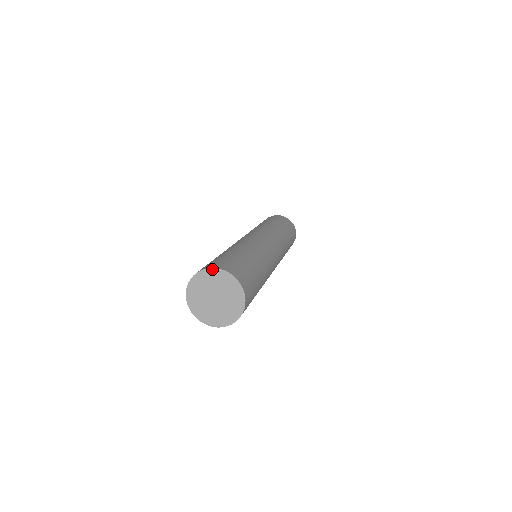
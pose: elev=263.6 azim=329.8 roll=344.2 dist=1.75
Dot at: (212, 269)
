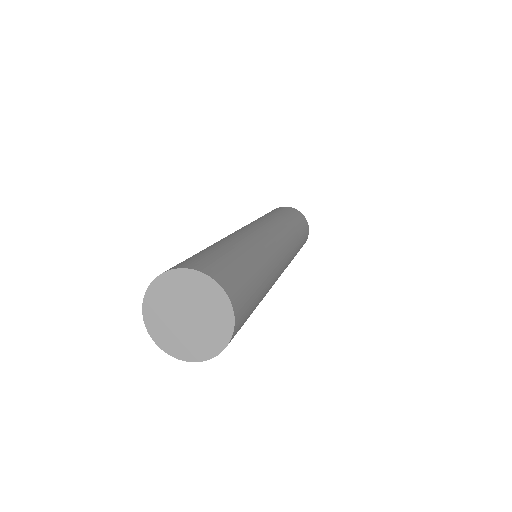
Dot at: (206, 276)
